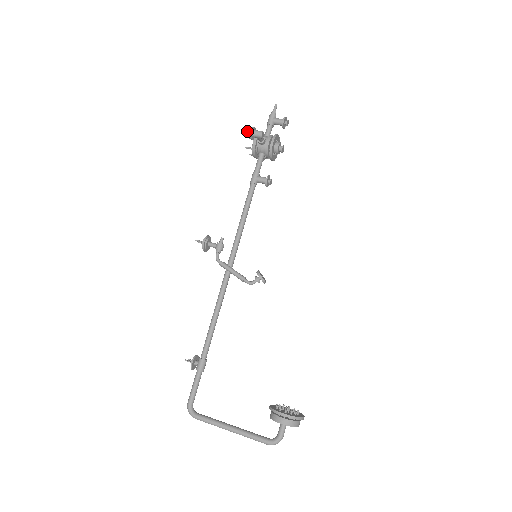
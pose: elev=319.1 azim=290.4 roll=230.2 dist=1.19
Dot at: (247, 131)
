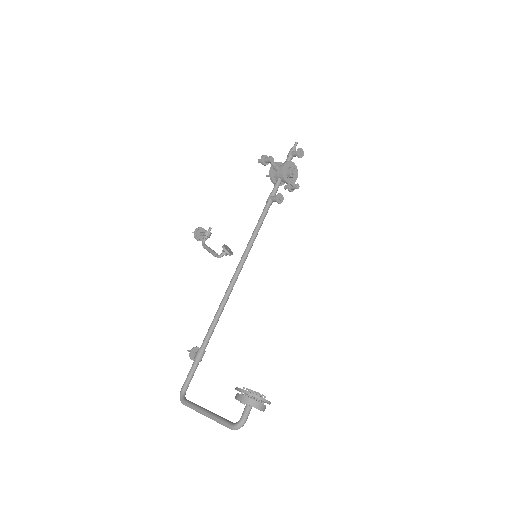
Dot at: (261, 159)
